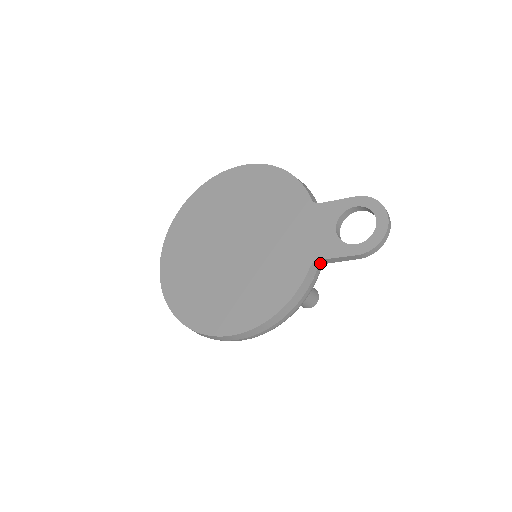
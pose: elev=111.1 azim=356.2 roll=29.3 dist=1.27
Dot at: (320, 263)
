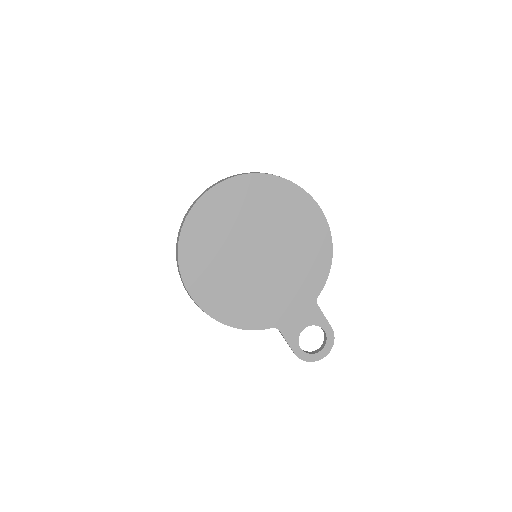
Dot at: (277, 328)
